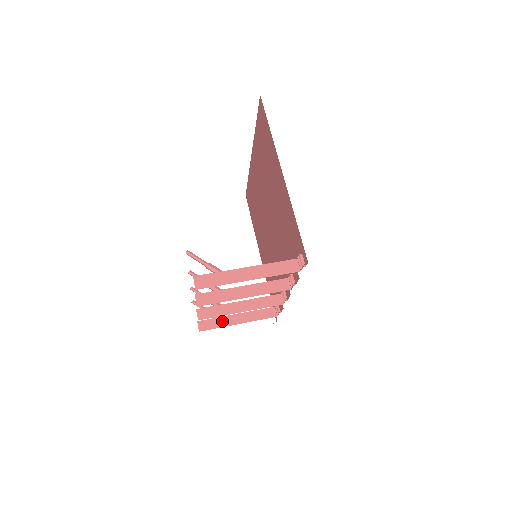
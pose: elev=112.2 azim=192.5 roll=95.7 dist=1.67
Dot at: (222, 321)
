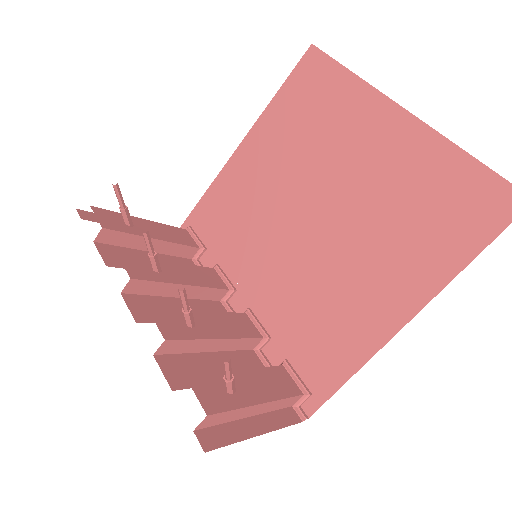
Dot at: (133, 241)
